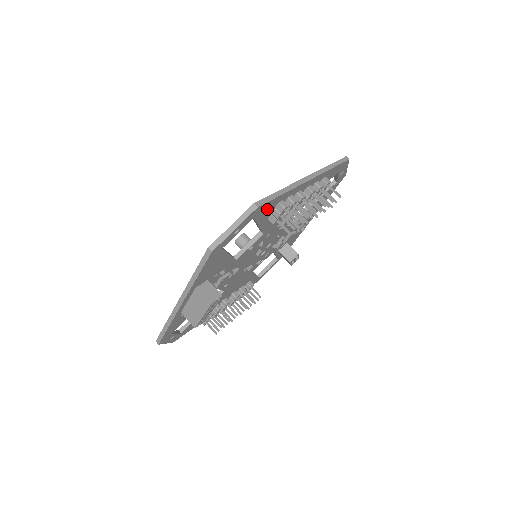
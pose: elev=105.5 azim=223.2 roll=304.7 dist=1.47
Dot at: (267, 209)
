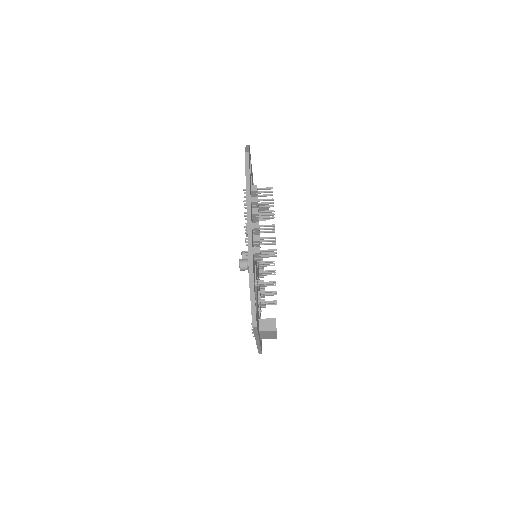
Dot at: occluded
